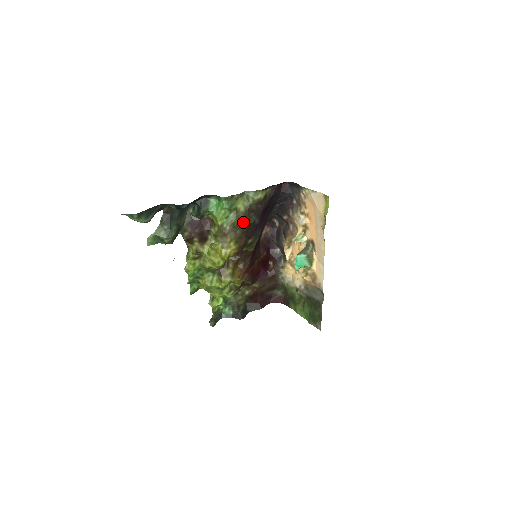
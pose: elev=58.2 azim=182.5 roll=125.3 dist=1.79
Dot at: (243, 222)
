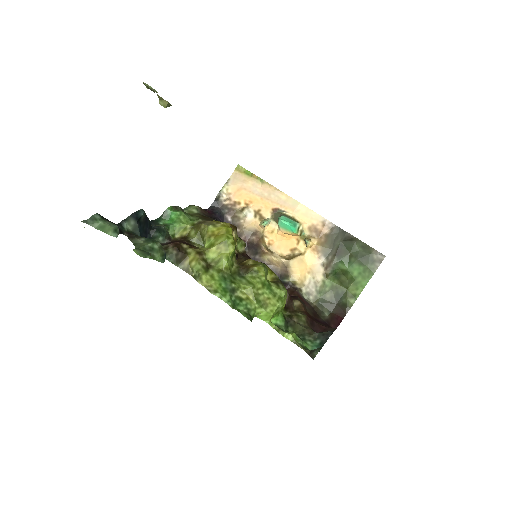
Dot at: (208, 219)
